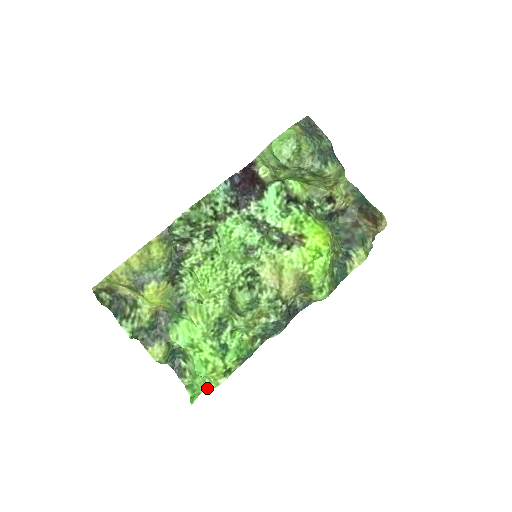
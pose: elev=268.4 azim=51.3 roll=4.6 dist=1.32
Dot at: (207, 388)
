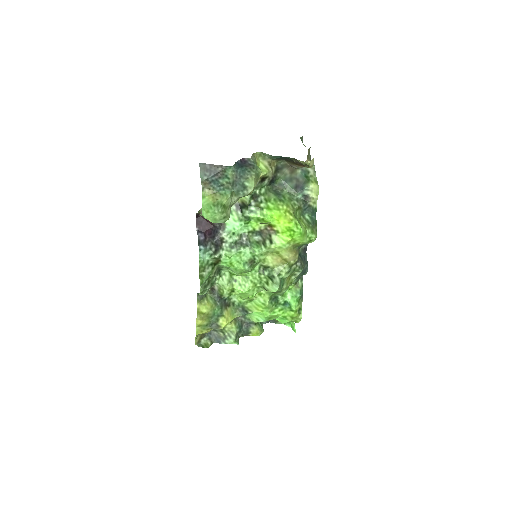
Dot at: (296, 322)
